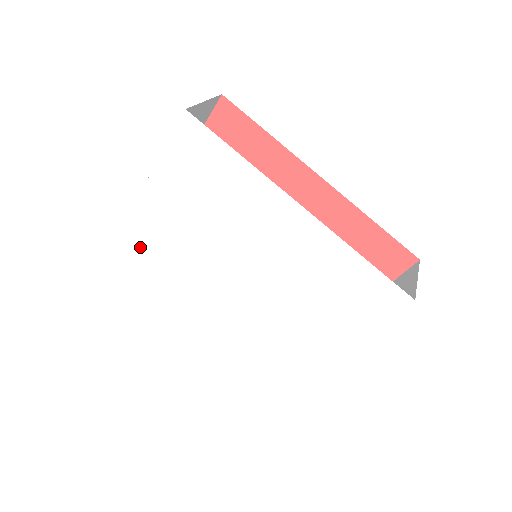
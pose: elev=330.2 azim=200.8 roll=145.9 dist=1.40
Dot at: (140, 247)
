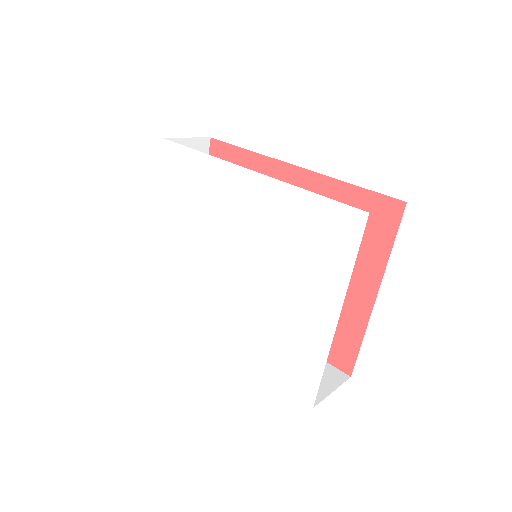
Dot at: (165, 276)
